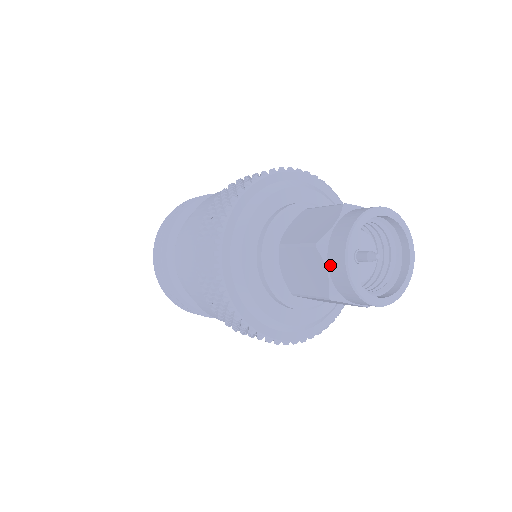
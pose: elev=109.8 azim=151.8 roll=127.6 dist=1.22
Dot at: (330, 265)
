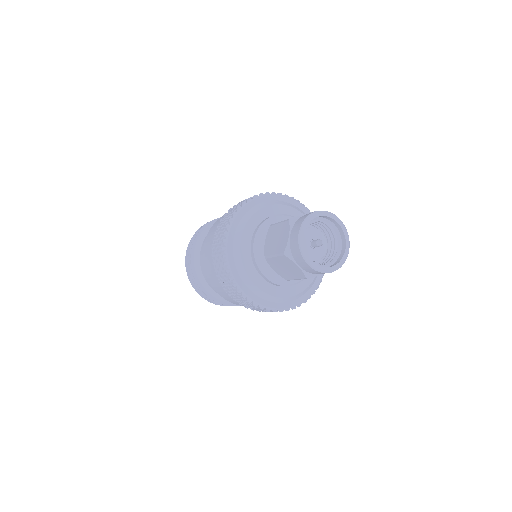
Dot at: (297, 262)
